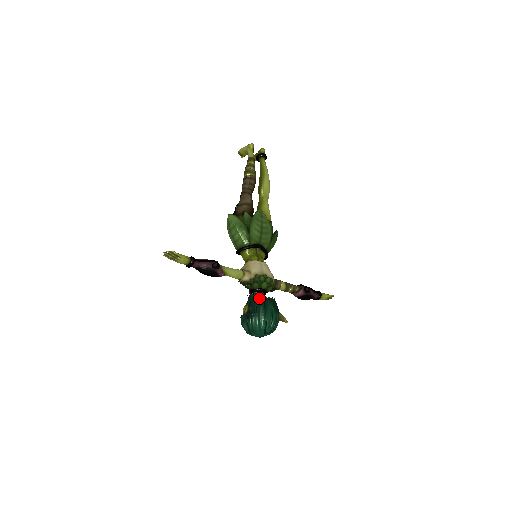
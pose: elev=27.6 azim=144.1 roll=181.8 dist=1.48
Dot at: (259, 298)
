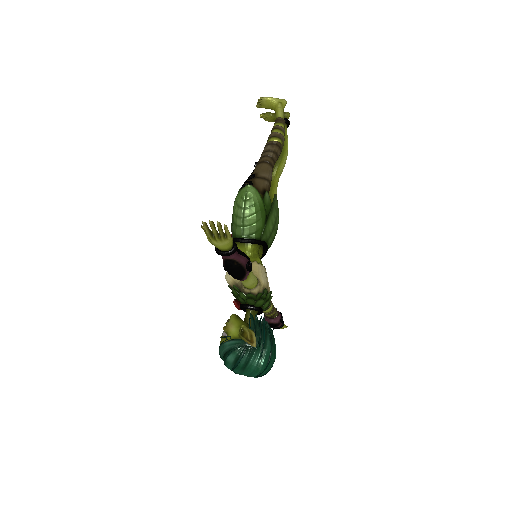
Dot at: (264, 324)
